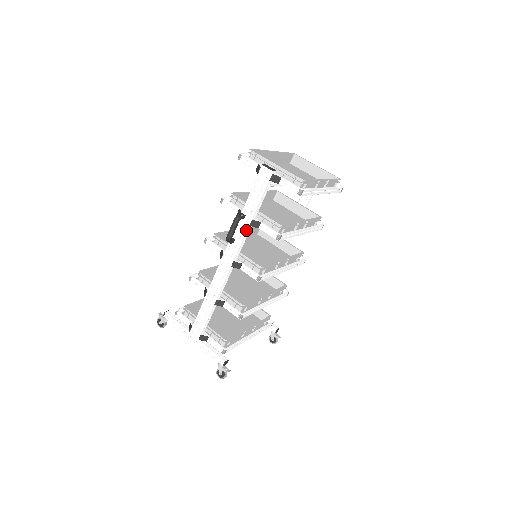
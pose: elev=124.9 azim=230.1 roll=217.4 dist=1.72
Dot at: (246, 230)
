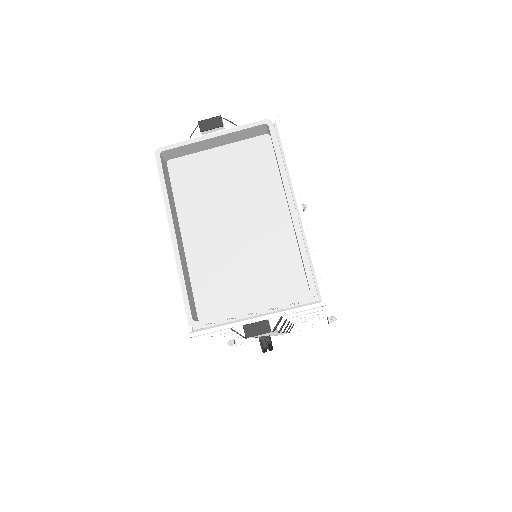
Dot at: occluded
